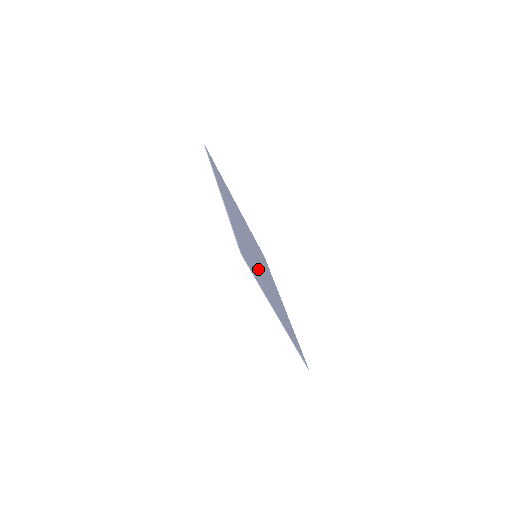
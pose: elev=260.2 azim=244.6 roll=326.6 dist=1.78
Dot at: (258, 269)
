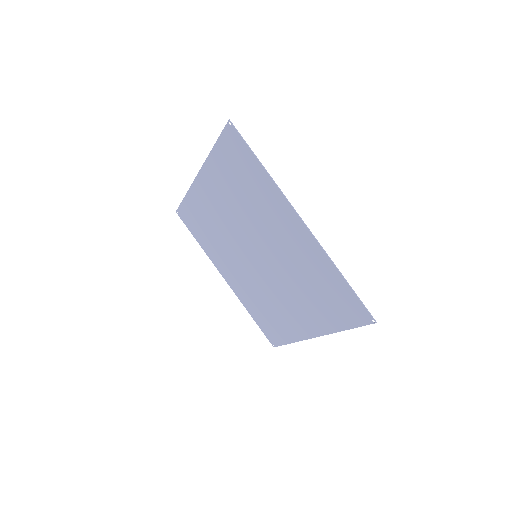
Dot at: (259, 218)
